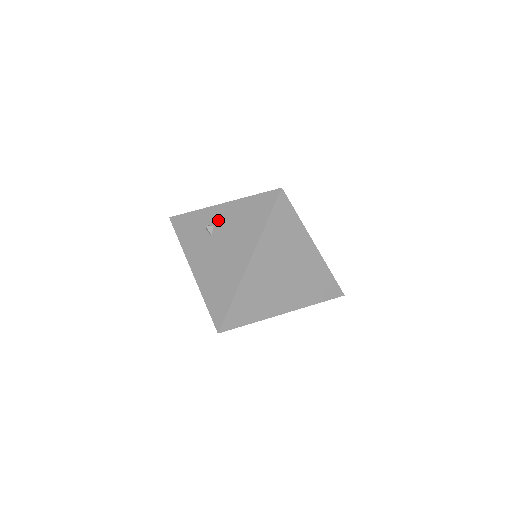
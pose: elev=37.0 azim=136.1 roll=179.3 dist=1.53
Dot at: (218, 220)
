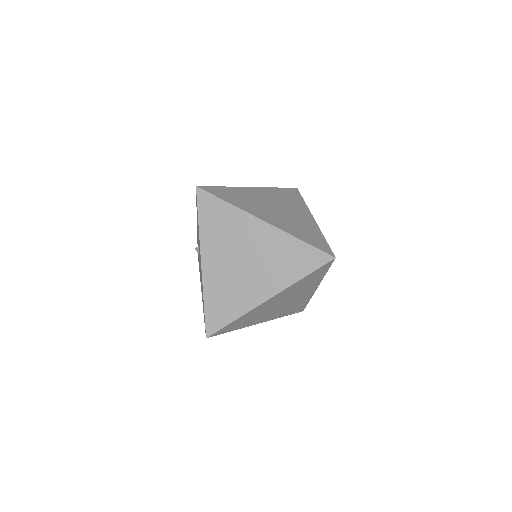
Dot at: occluded
